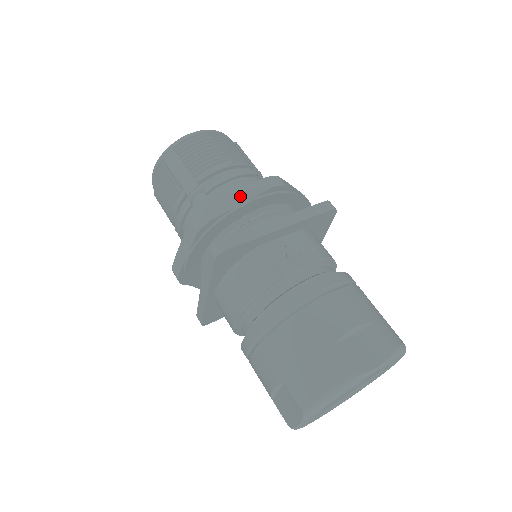
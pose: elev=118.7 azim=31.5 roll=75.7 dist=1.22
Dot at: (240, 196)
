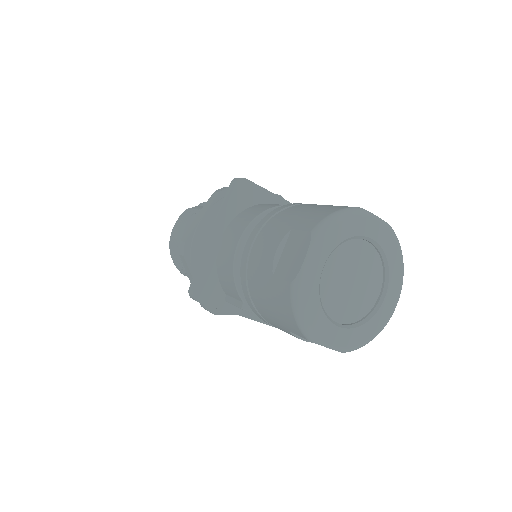
Dot at: occluded
